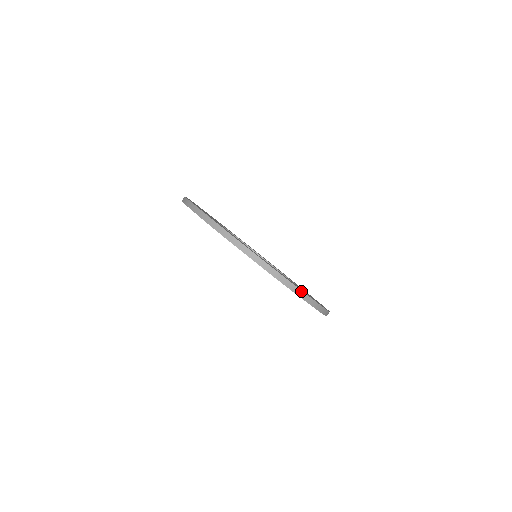
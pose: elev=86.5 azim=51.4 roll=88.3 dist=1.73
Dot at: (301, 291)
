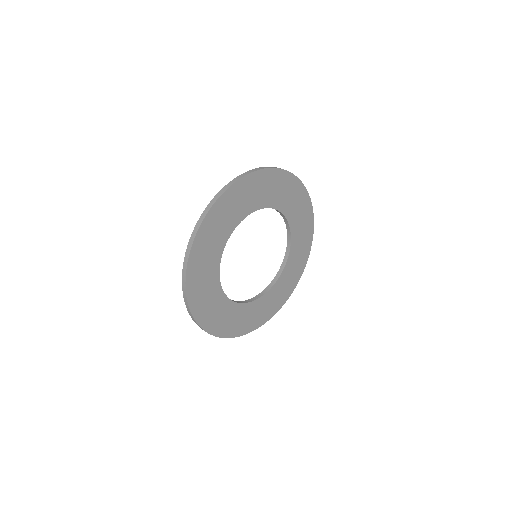
Dot at: occluded
